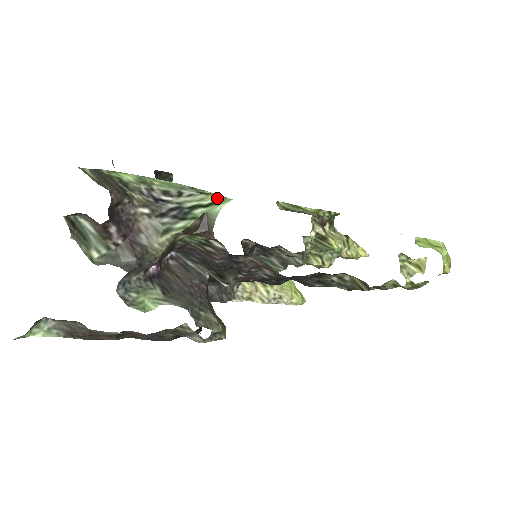
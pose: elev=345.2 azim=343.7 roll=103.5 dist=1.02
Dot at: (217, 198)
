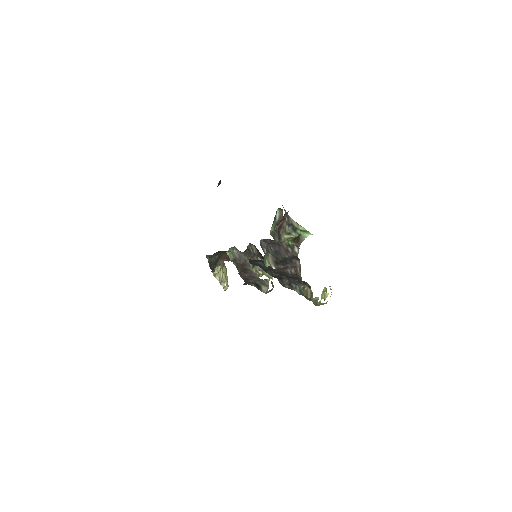
Dot at: (305, 229)
